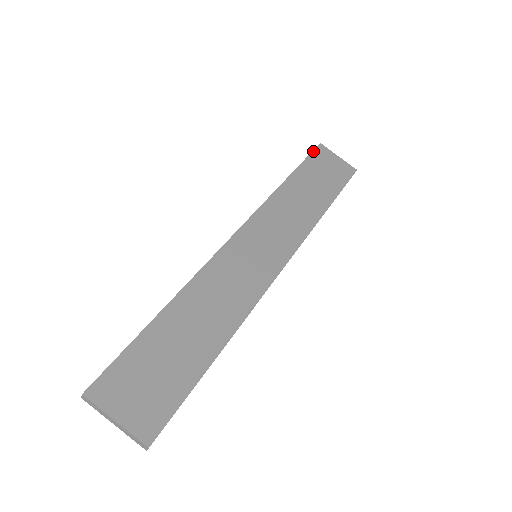
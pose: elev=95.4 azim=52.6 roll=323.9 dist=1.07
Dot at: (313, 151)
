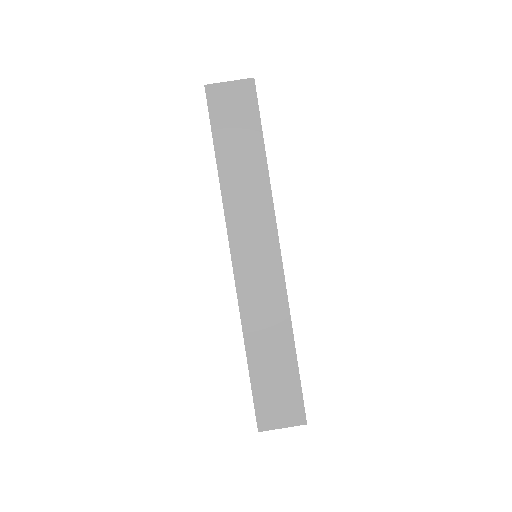
Dot at: (208, 105)
